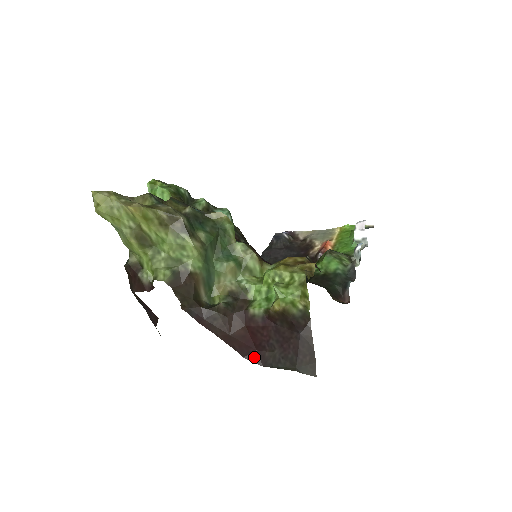
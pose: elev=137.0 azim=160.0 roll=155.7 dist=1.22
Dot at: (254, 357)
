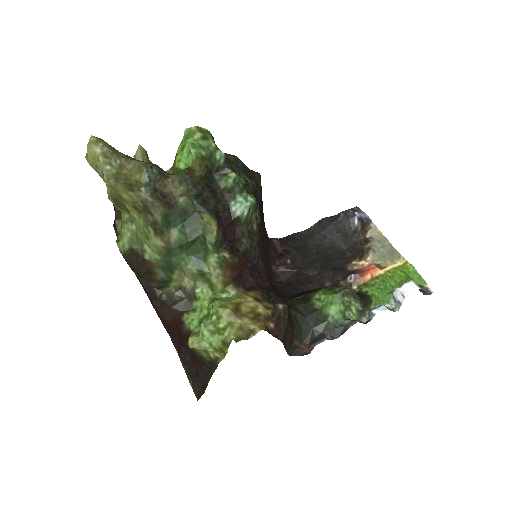
Dot at: (175, 342)
